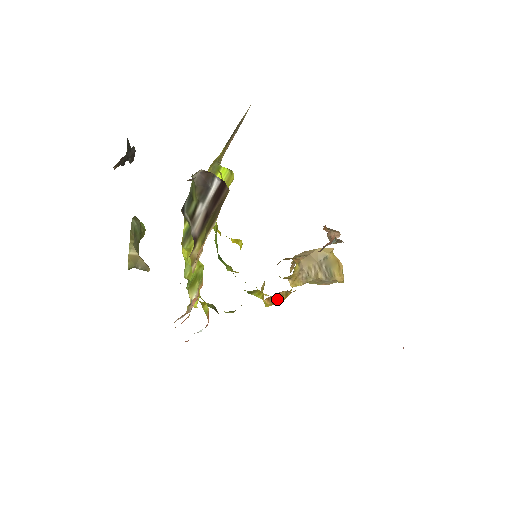
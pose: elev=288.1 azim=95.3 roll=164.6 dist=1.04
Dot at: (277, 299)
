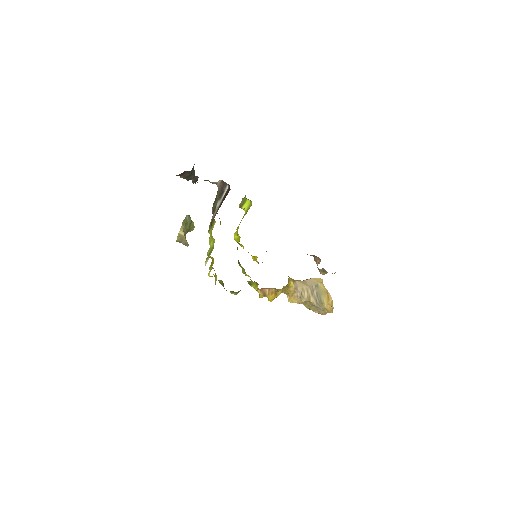
Dot at: (268, 293)
